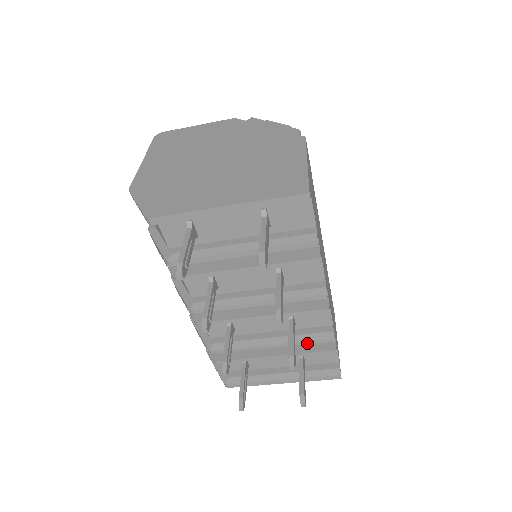
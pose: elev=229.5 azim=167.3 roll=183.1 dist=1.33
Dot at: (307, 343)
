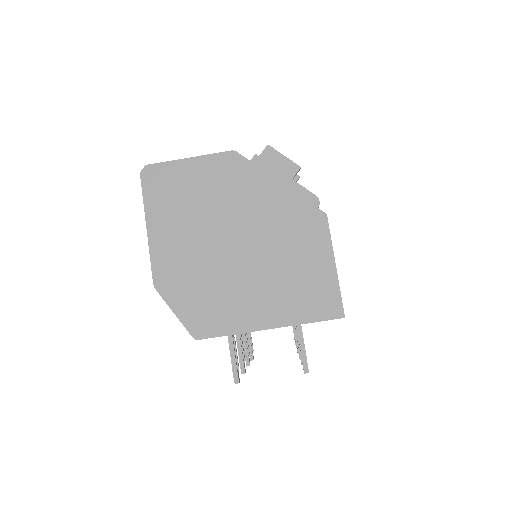
Dot at: occluded
